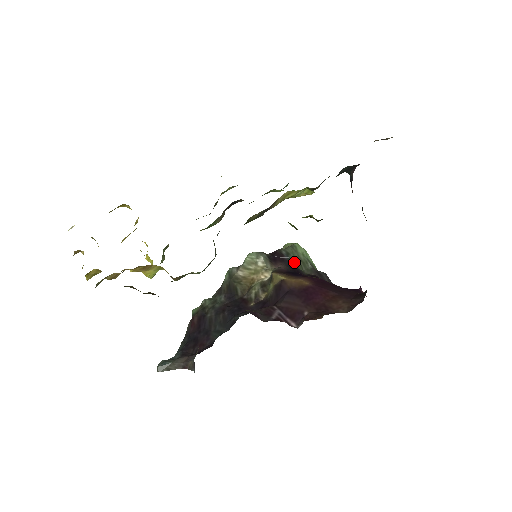
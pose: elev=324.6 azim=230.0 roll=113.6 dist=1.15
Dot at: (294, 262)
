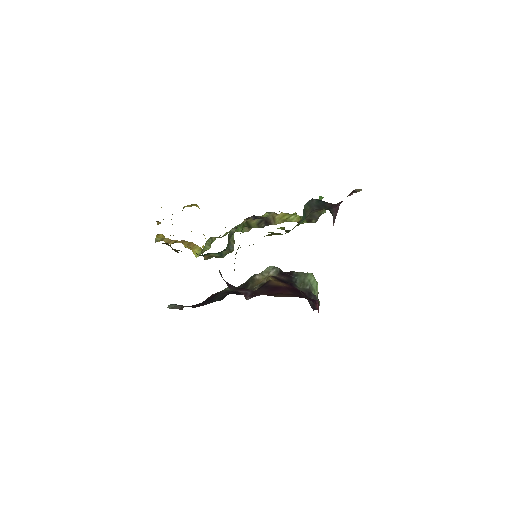
Dot at: (296, 280)
